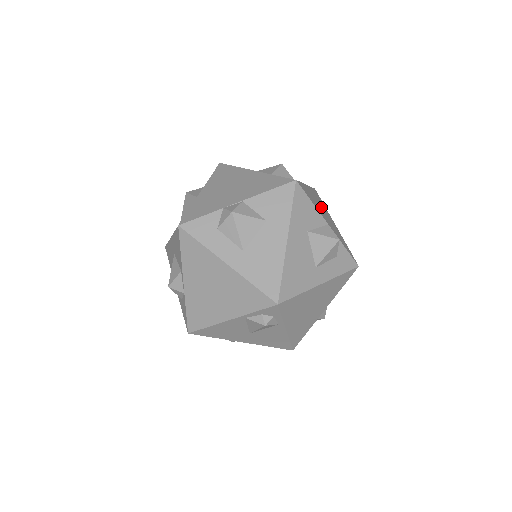
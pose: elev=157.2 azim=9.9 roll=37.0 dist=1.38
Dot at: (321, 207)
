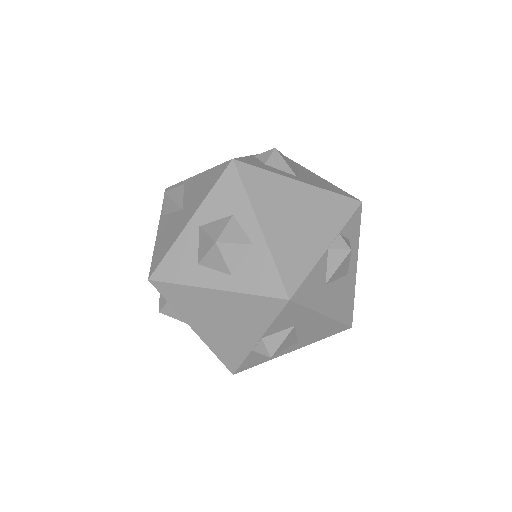
Dot at: (290, 216)
